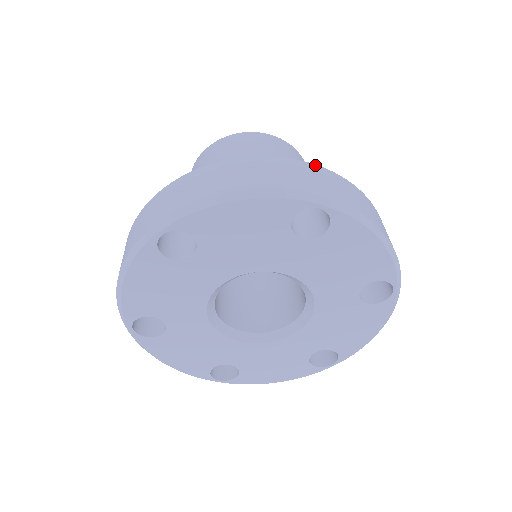
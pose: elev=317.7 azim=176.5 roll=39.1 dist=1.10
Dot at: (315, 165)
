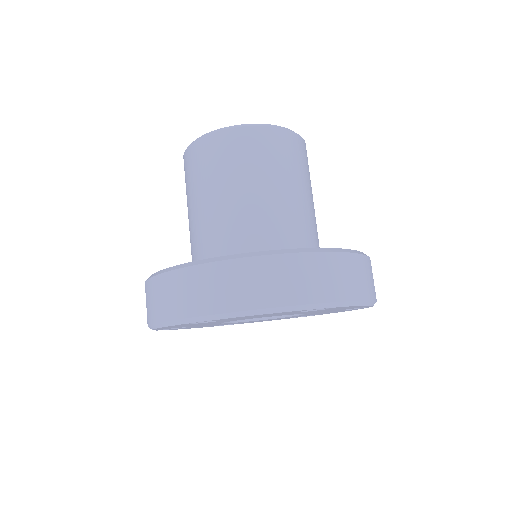
Dot at: (323, 253)
